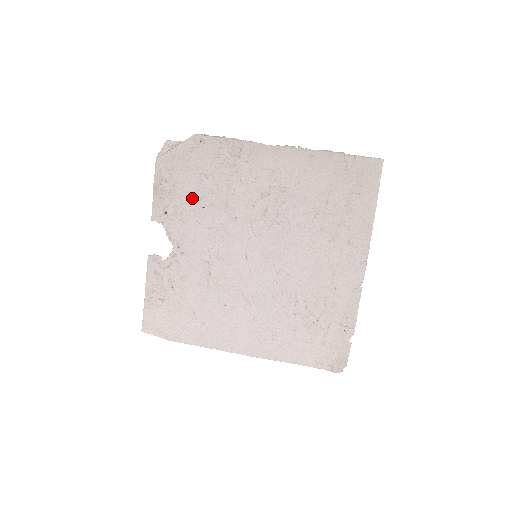
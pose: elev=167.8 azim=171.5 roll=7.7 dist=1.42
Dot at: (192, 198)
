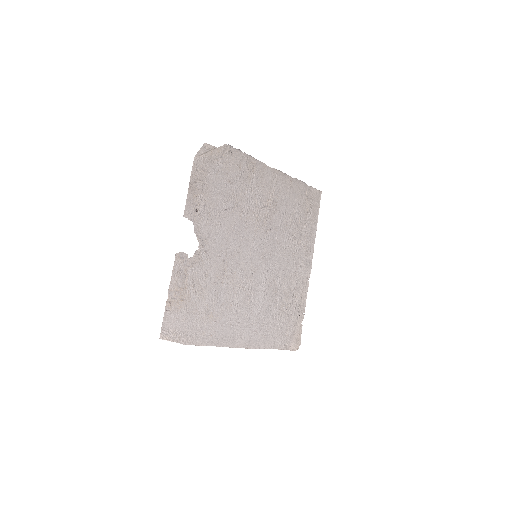
Dot at: (218, 200)
